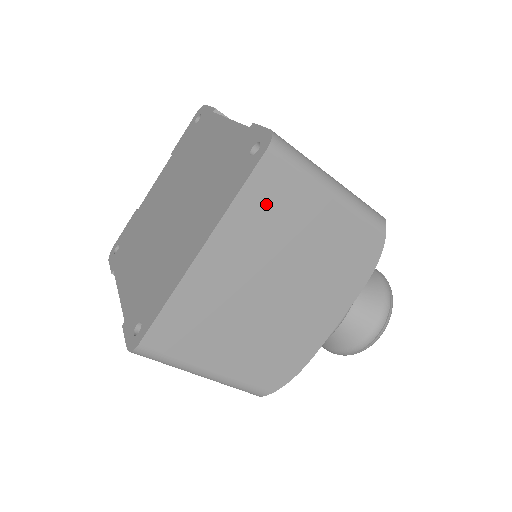
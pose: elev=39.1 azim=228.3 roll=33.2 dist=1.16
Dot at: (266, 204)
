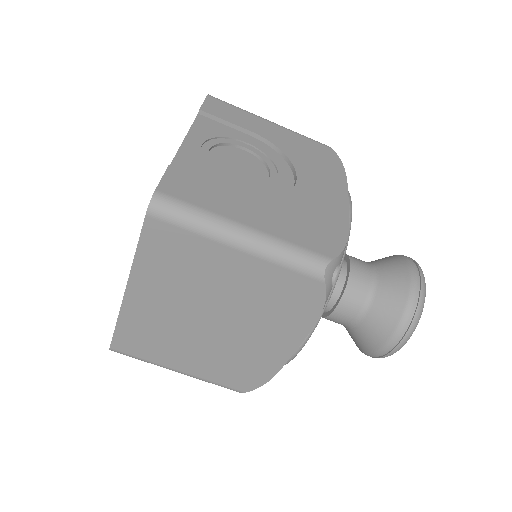
Dot at: (167, 258)
